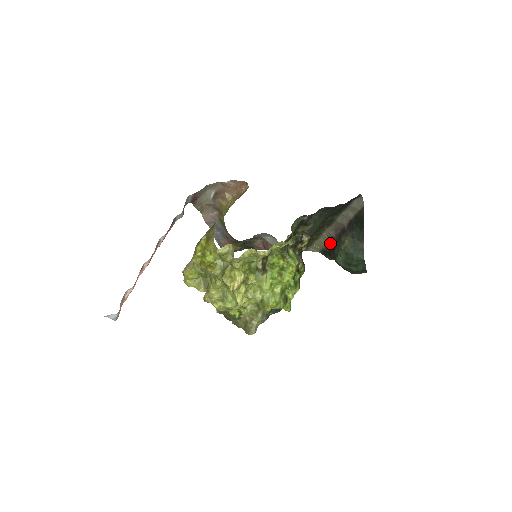
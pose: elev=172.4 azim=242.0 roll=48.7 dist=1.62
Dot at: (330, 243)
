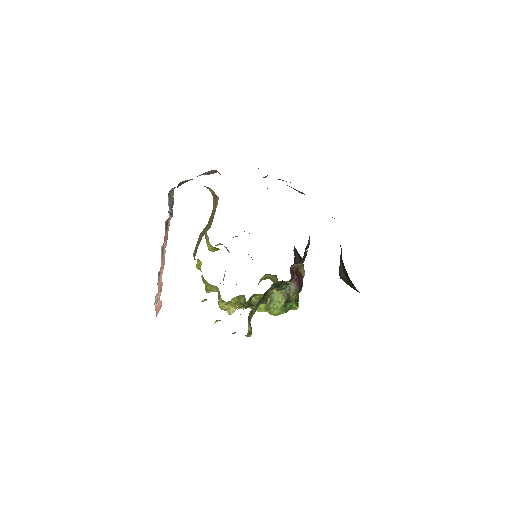
Dot at: occluded
